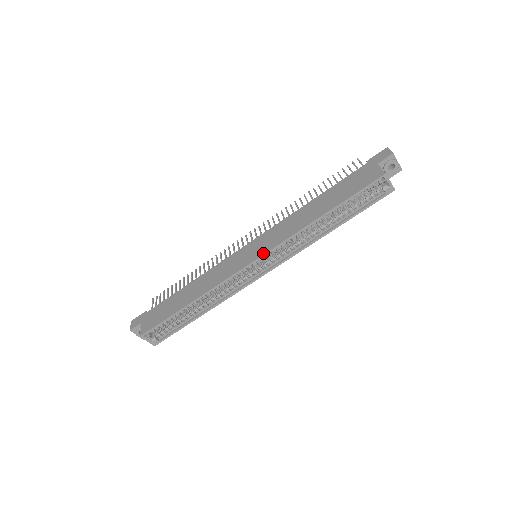
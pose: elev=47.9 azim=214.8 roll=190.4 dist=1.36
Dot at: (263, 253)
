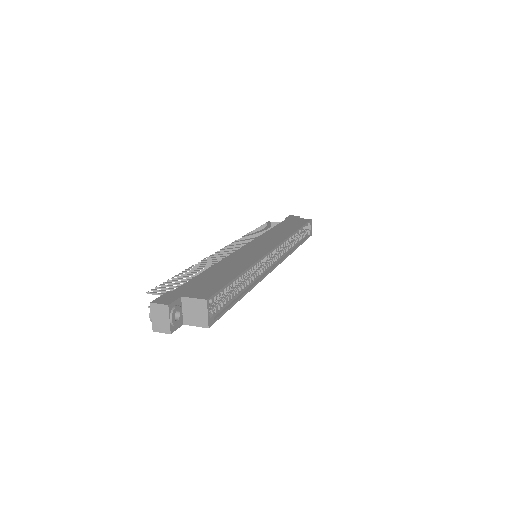
Dot at: (278, 243)
